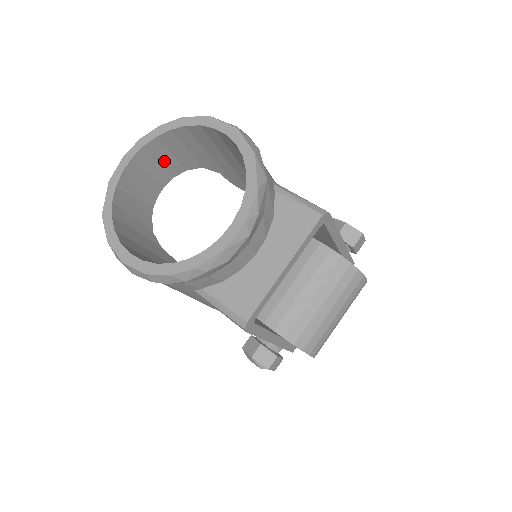
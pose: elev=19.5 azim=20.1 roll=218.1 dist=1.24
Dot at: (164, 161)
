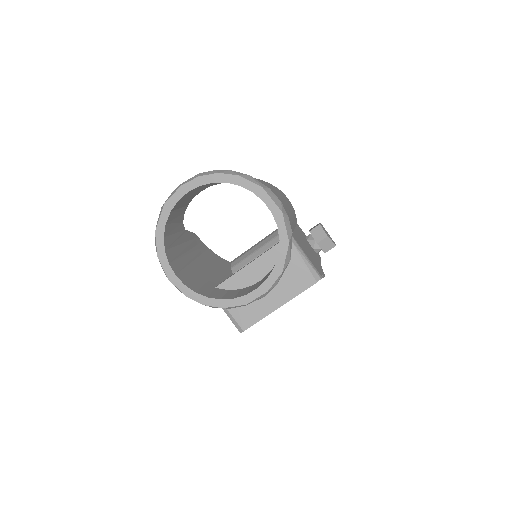
Dot at: occluded
